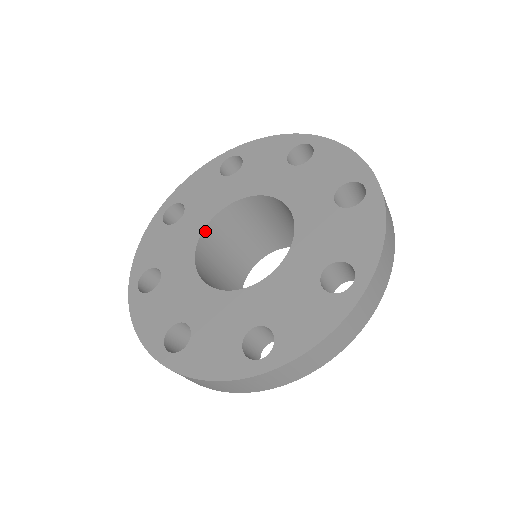
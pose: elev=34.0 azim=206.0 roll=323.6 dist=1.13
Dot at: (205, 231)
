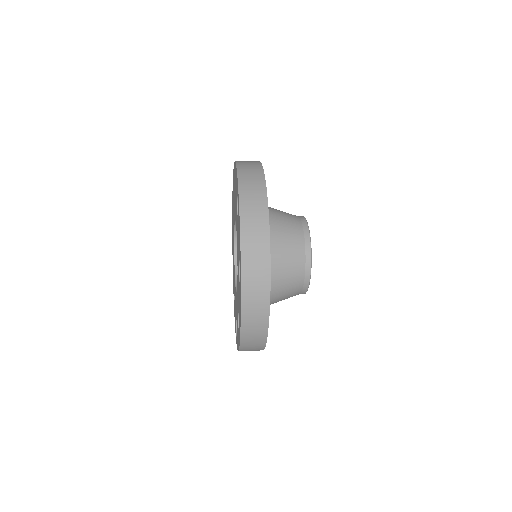
Dot at: occluded
